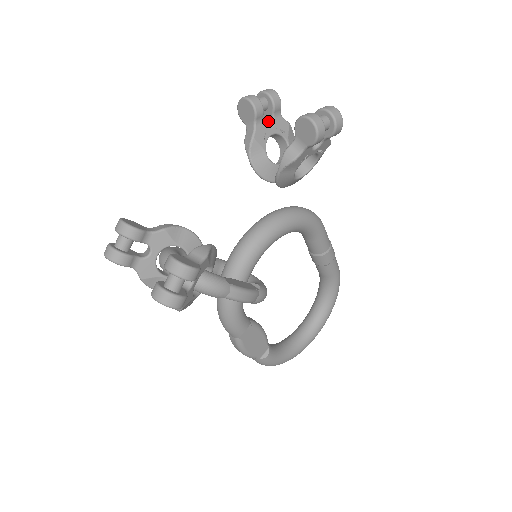
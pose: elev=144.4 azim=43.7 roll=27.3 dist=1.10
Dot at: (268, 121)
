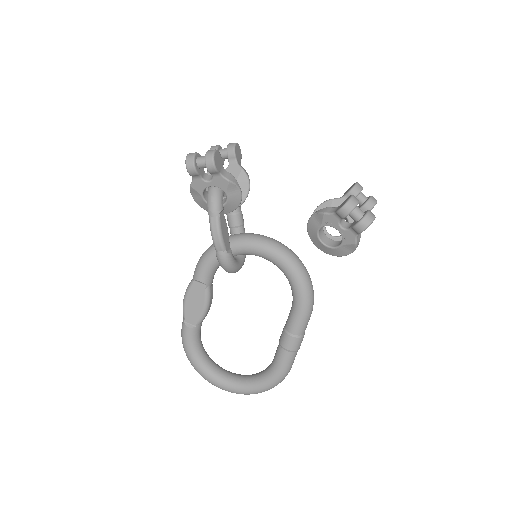
Dot at: occluded
